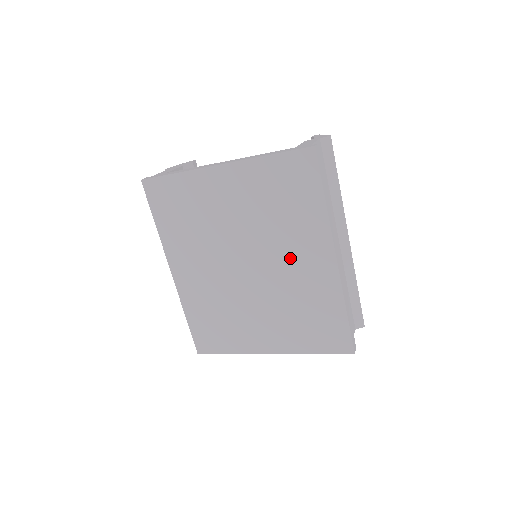
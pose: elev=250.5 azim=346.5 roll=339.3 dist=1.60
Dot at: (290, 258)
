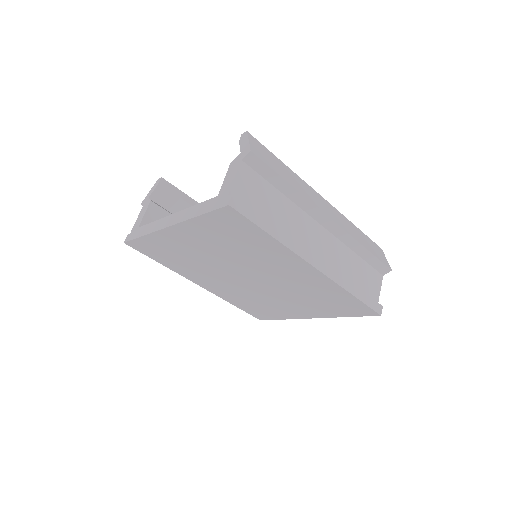
Dot at: (277, 271)
